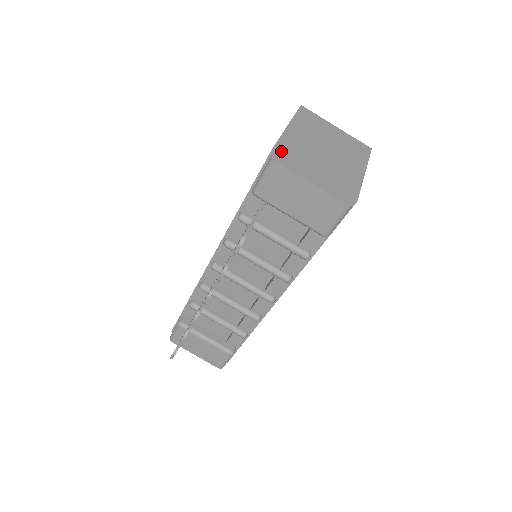
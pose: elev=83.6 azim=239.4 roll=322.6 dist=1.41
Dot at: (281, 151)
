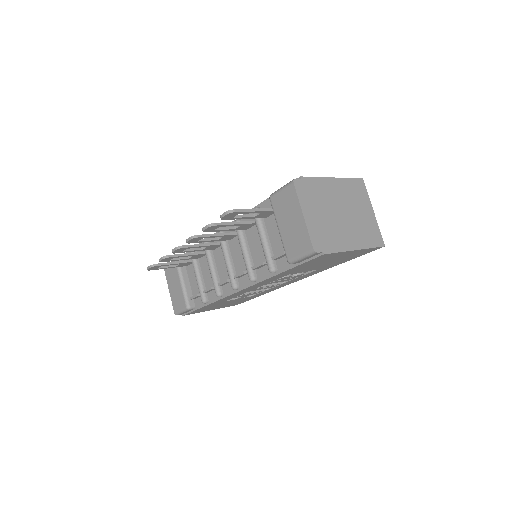
Dot at: (306, 183)
